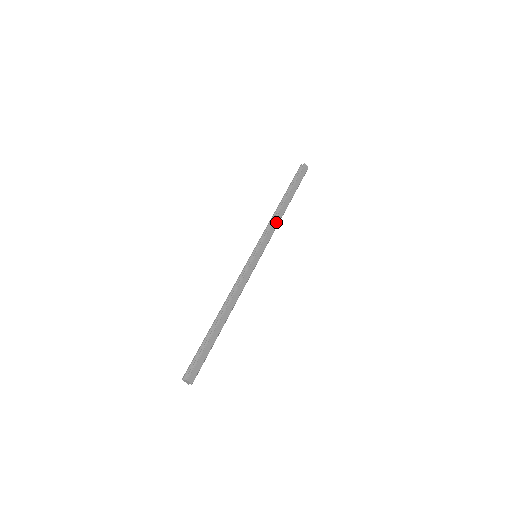
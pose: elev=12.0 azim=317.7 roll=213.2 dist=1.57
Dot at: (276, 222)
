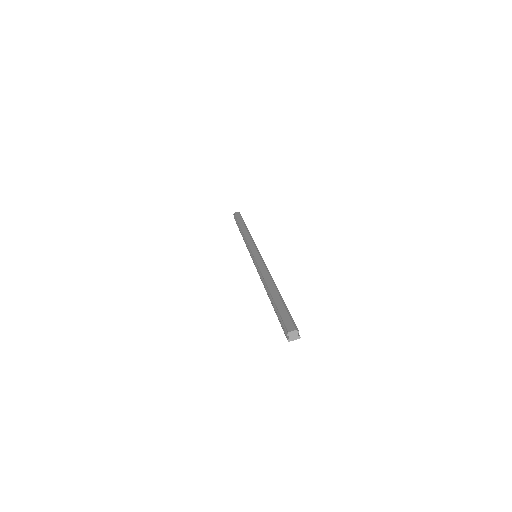
Dot at: (247, 237)
